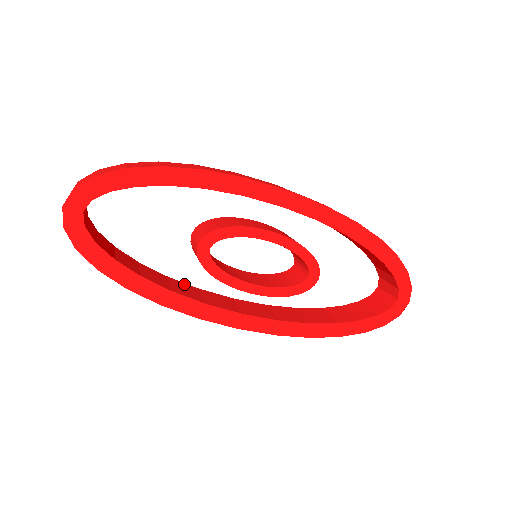
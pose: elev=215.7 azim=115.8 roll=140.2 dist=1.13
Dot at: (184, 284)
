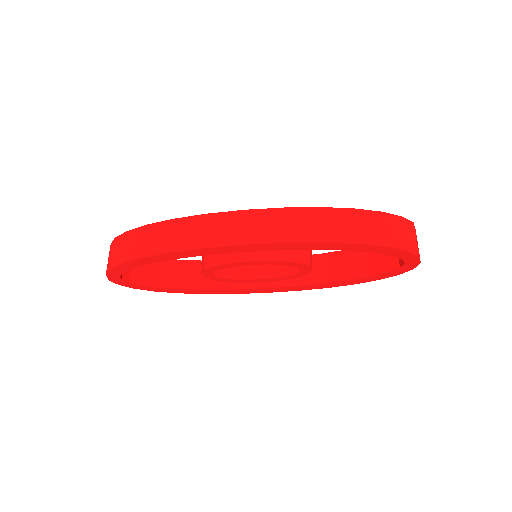
Dot at: occluded
